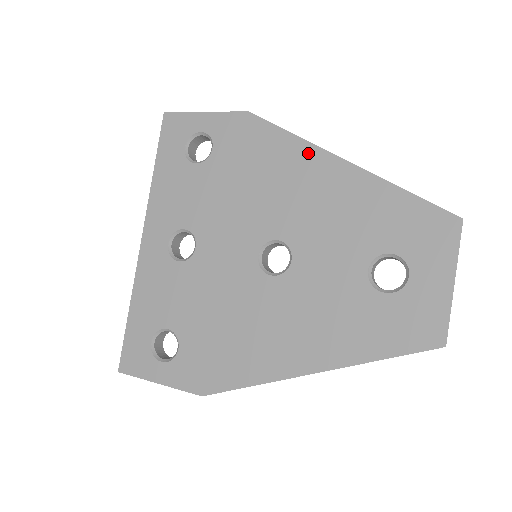
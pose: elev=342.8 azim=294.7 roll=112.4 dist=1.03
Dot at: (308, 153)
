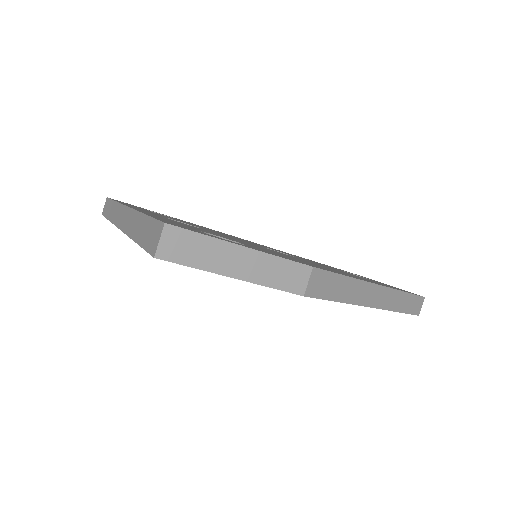
Dot at: occluded
